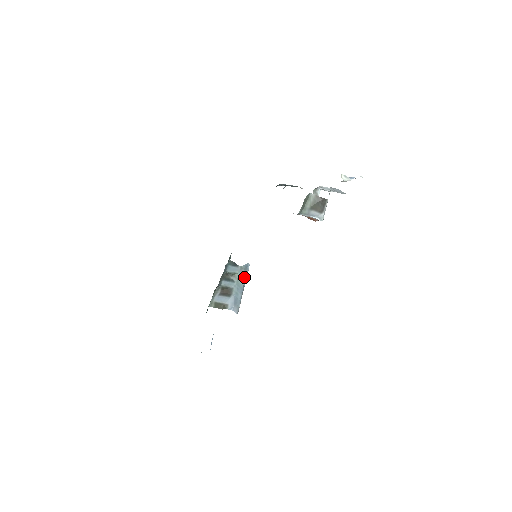
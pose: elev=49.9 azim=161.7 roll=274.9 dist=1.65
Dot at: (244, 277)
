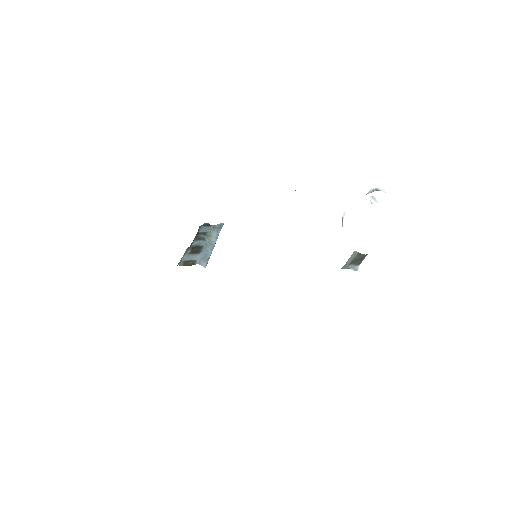
Dot at: (217, 236)
